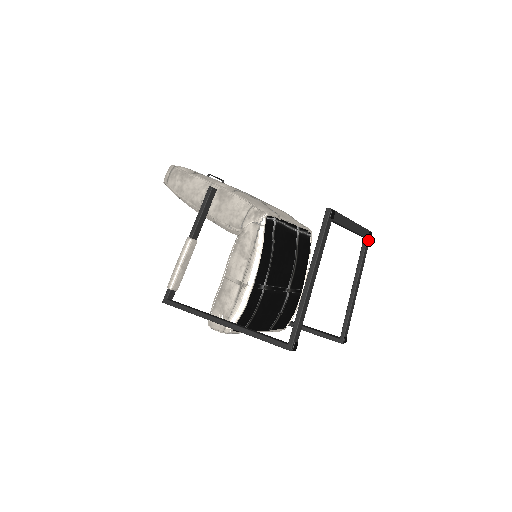
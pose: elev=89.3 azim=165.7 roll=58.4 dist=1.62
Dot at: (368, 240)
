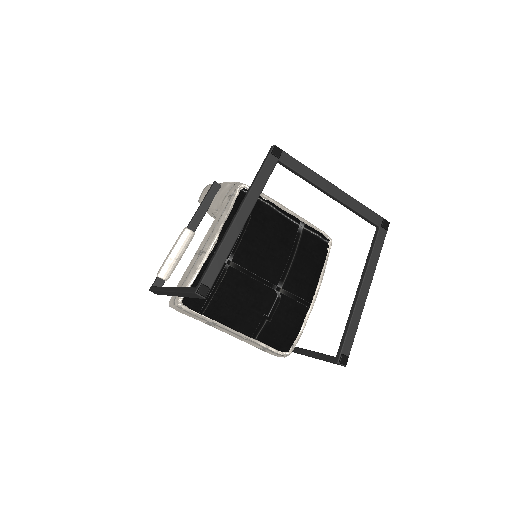
Dot at: (382, 230)
